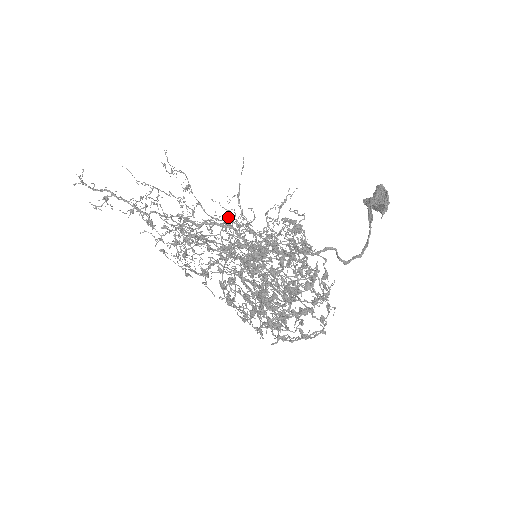
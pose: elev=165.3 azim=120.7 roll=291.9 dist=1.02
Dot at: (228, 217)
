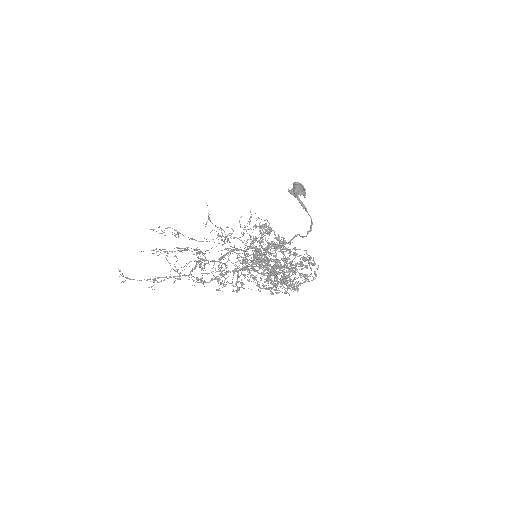
Dot at: (218, 239)
